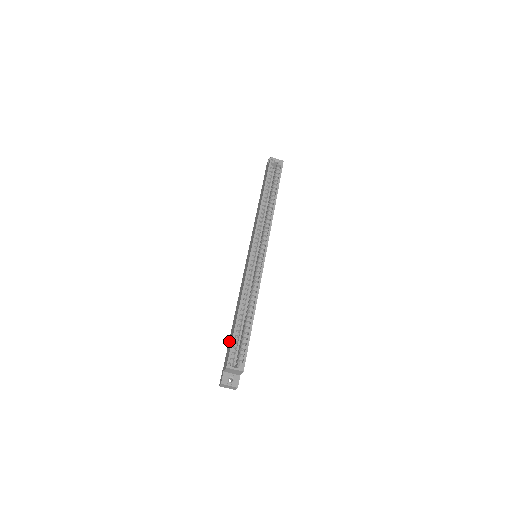
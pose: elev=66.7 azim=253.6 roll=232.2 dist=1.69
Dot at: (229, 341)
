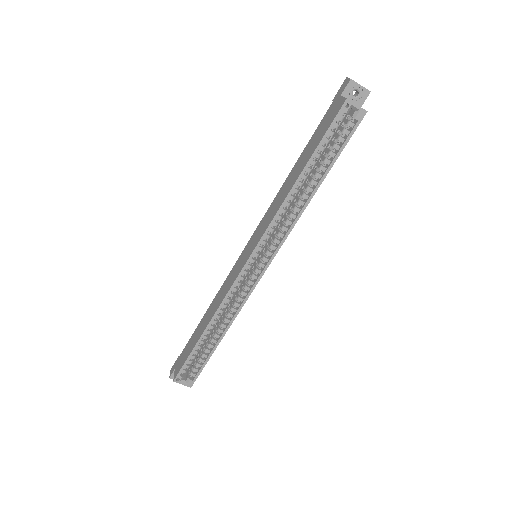
Dot at: (190, 341)
